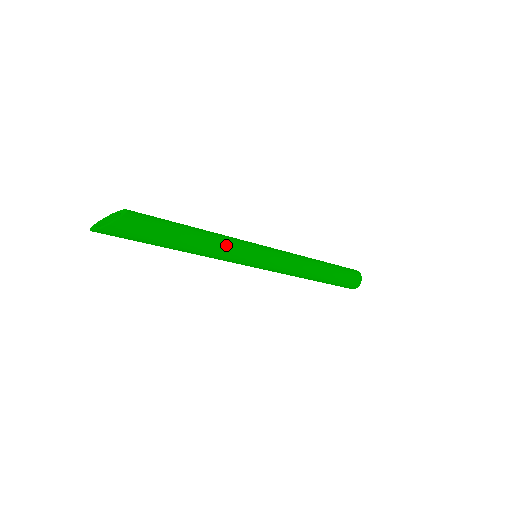
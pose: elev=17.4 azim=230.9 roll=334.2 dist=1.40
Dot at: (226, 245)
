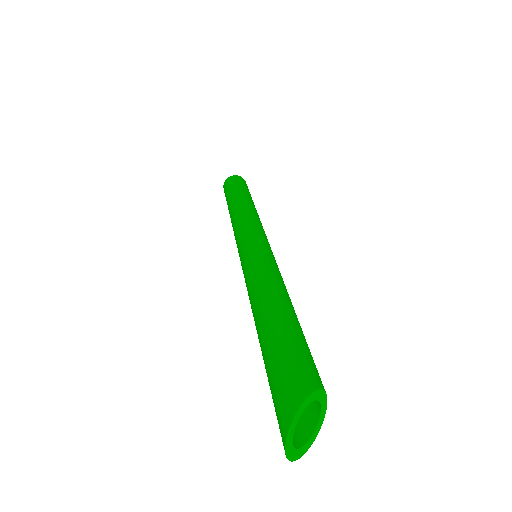
Dot at: occluded
